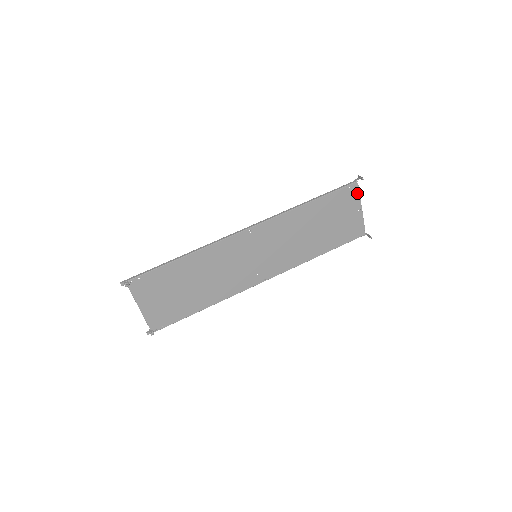
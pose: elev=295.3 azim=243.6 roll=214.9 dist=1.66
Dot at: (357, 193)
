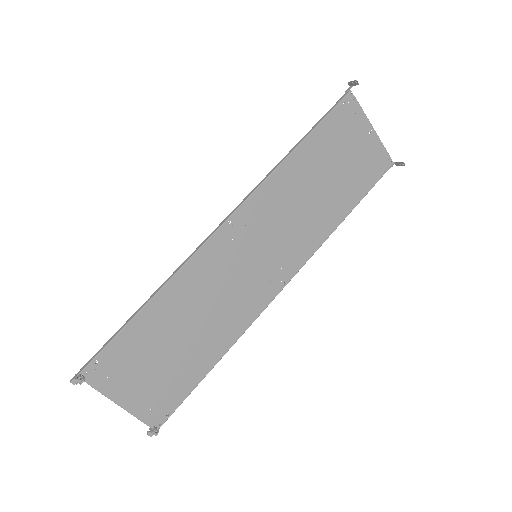
Dot at: (357, 108)
